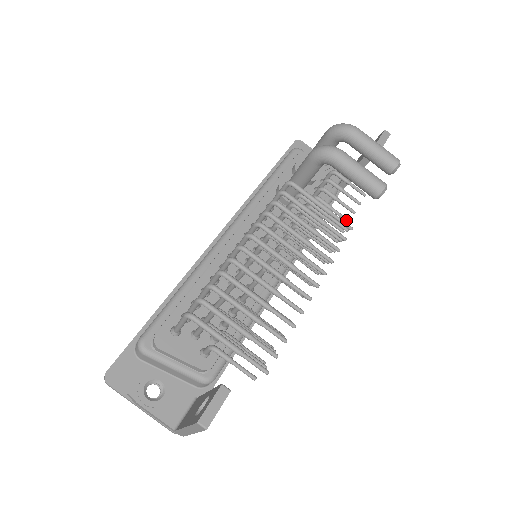
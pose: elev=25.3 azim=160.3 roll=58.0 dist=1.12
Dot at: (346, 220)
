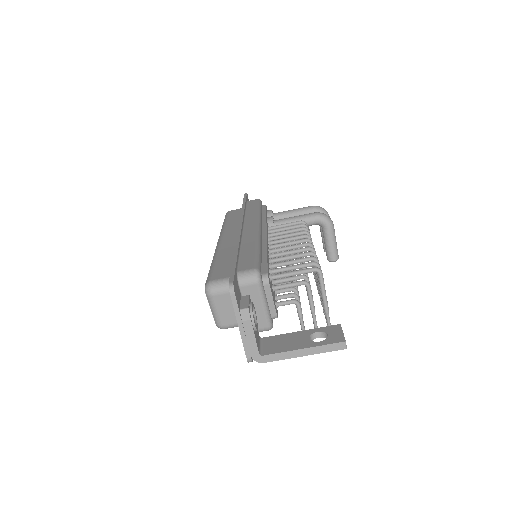
Dot at: occluded
